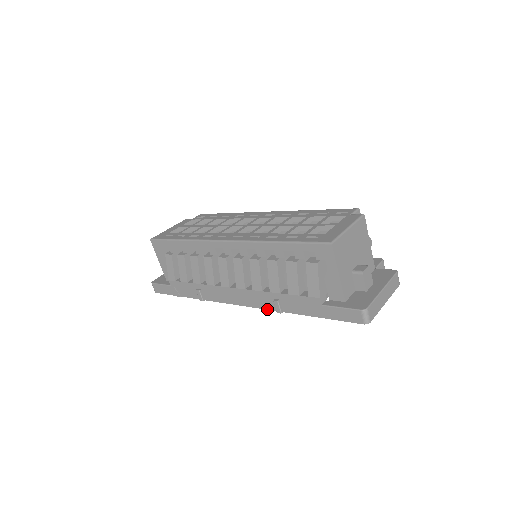
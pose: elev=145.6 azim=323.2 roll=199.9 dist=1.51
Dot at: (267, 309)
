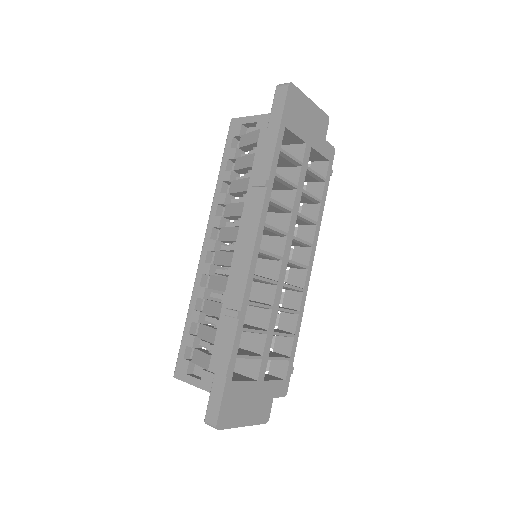
Dot at: (263, 203)
